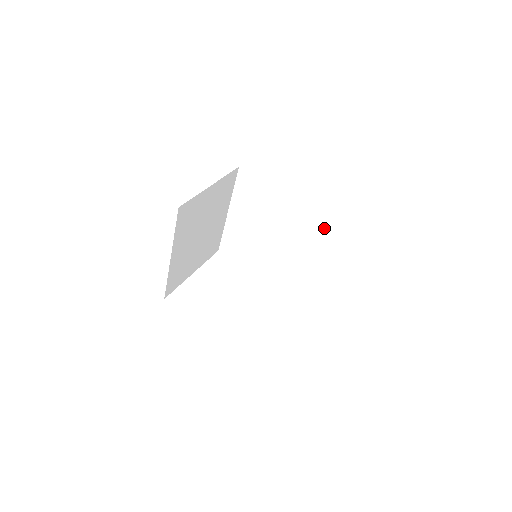
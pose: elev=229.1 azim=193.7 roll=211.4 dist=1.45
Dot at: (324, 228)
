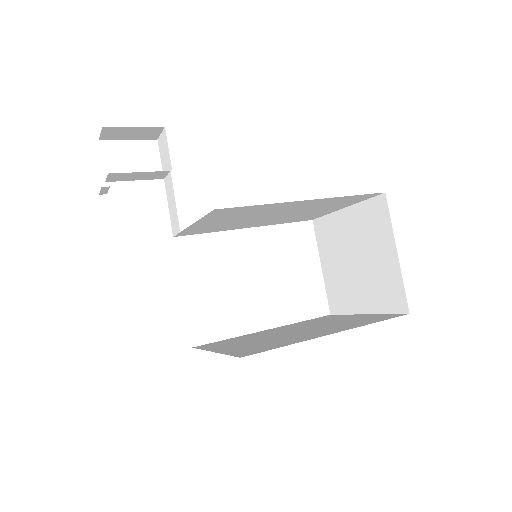
Dot at: (325, 203)
